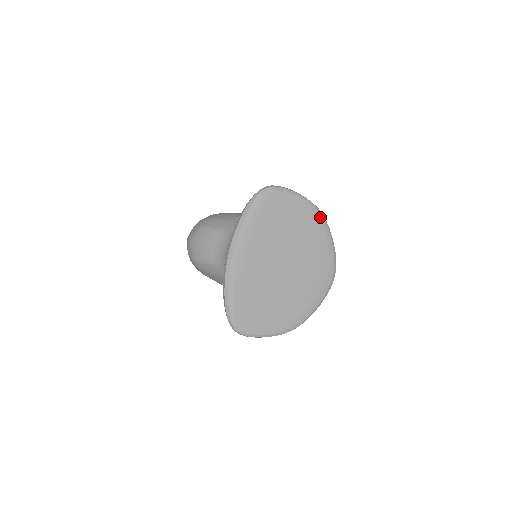
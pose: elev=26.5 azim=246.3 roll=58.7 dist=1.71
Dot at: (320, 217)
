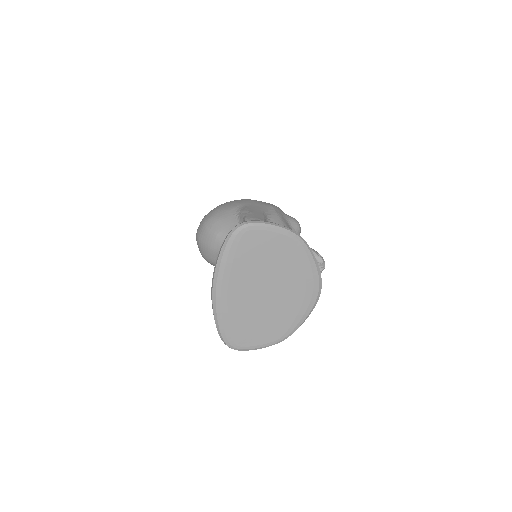
Dot at: (299, 242)
